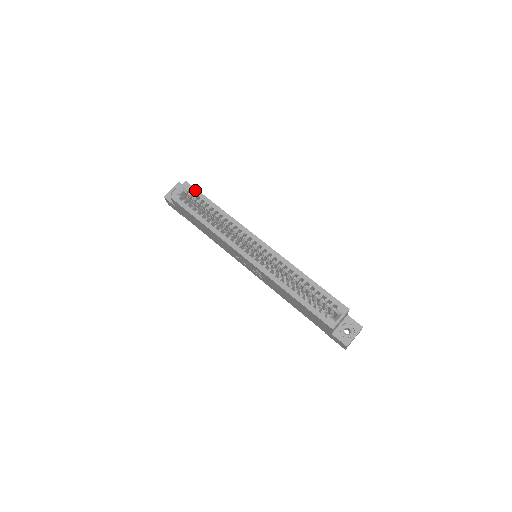
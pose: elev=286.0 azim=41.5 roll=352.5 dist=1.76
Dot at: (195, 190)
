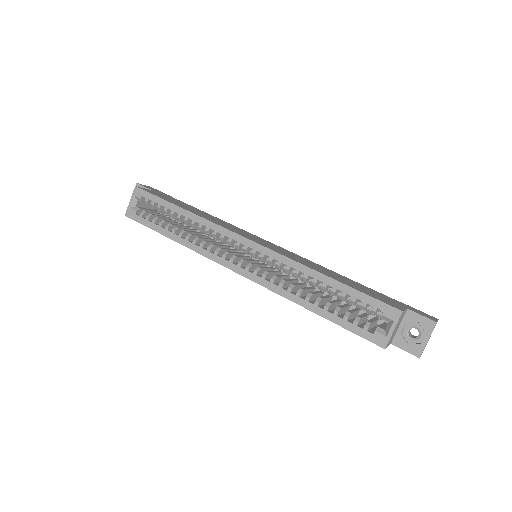
Dot at: (149, 195)
